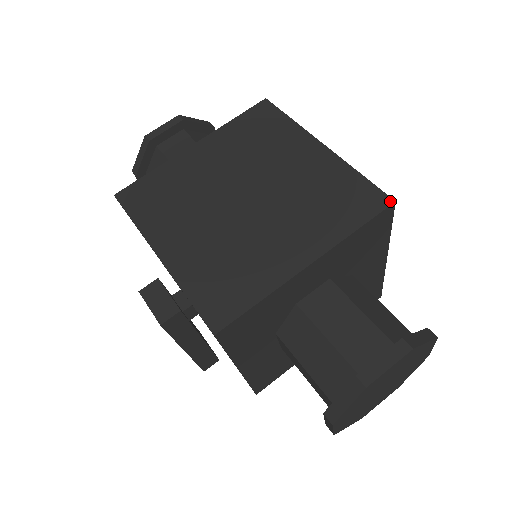
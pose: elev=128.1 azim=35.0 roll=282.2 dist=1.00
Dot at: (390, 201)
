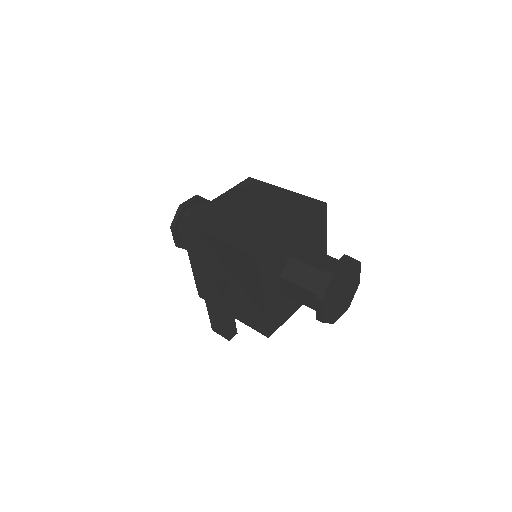
Dot at: (324, 203)
